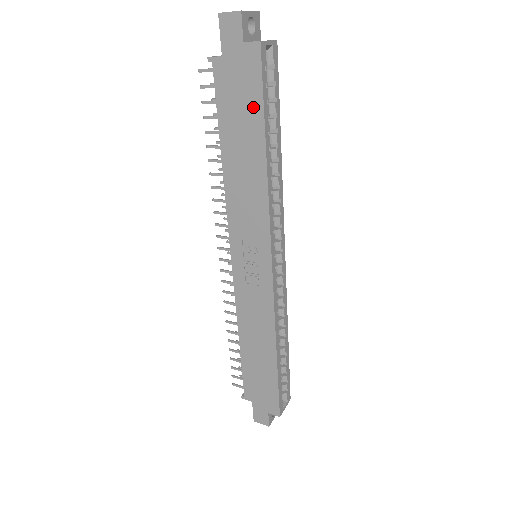
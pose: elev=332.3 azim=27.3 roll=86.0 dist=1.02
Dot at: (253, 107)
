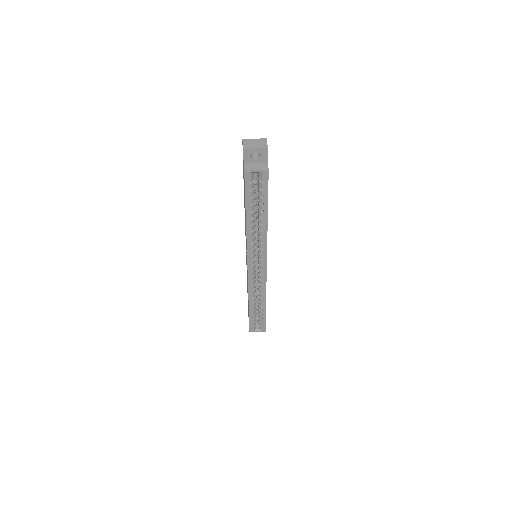
Dot at: occluded
